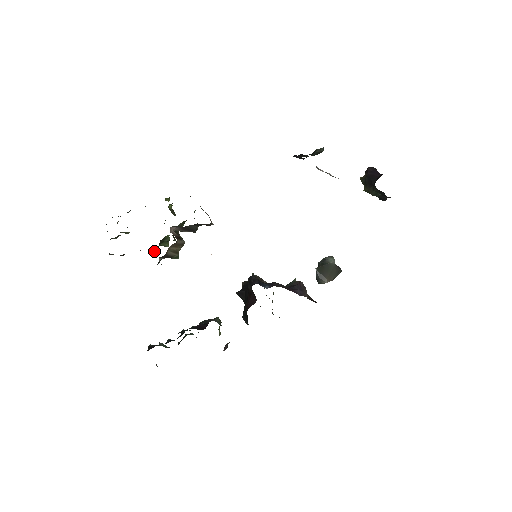
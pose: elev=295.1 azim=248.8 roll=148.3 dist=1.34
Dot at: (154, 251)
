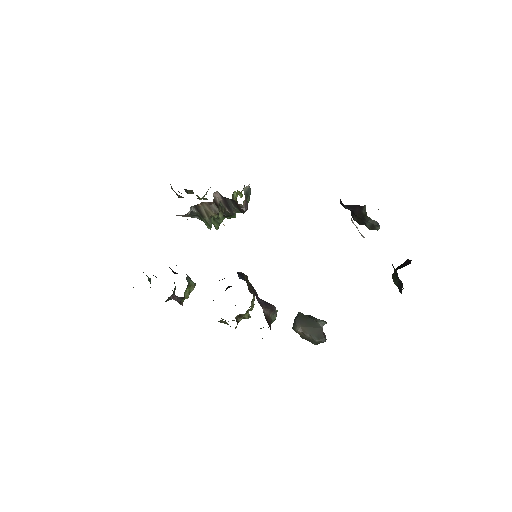
Dot at: occluded
